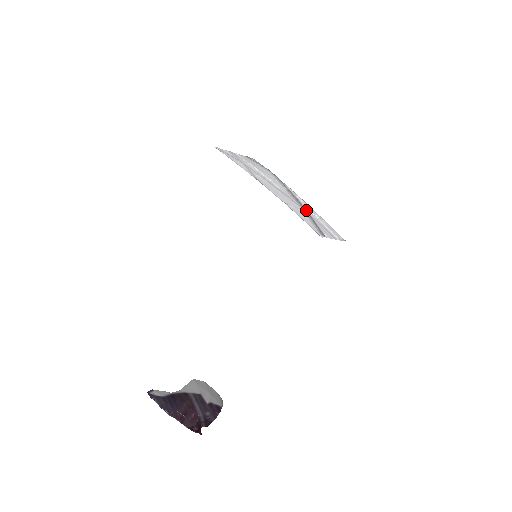
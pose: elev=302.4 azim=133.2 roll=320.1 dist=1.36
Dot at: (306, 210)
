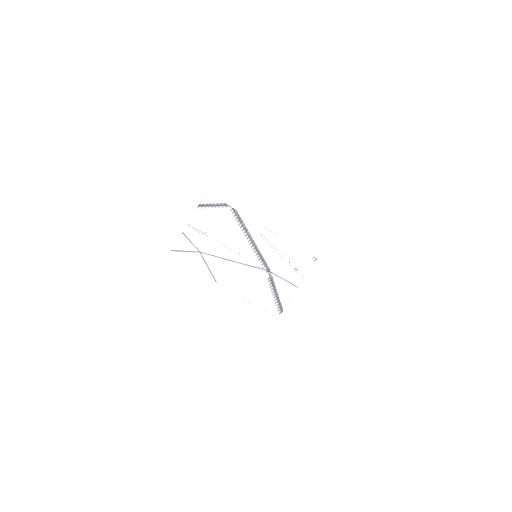
Dot at: (267, 268)
